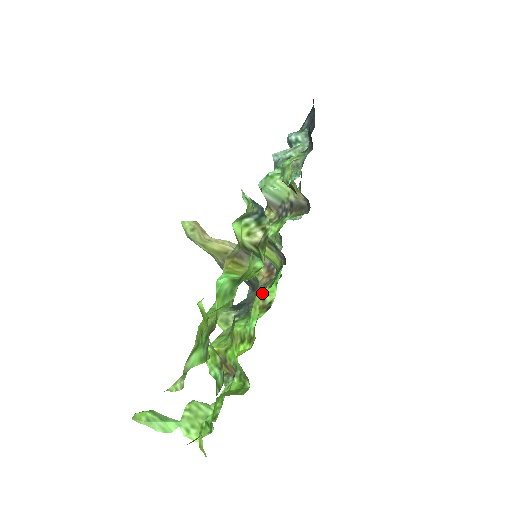
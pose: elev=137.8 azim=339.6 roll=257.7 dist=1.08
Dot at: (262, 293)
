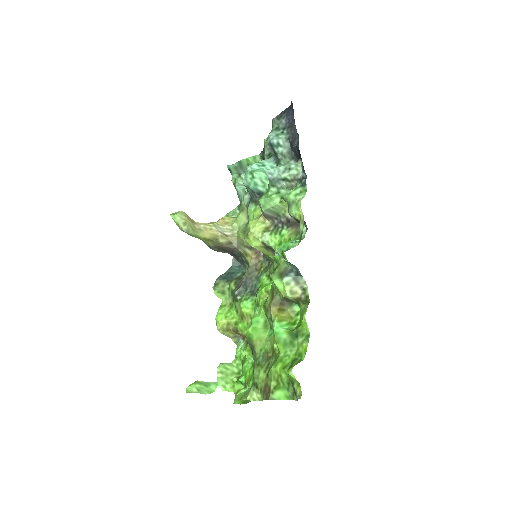
Dot at: (268, 289)
